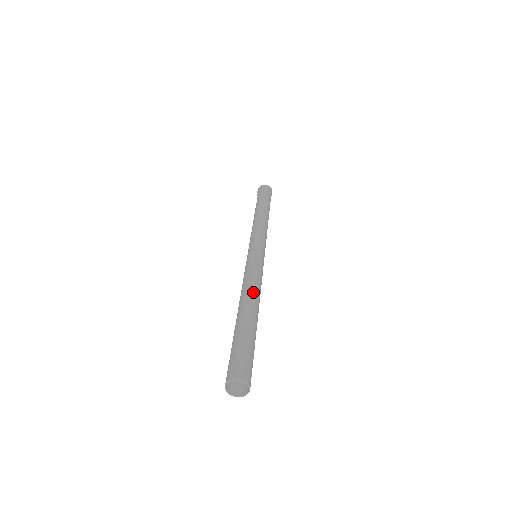
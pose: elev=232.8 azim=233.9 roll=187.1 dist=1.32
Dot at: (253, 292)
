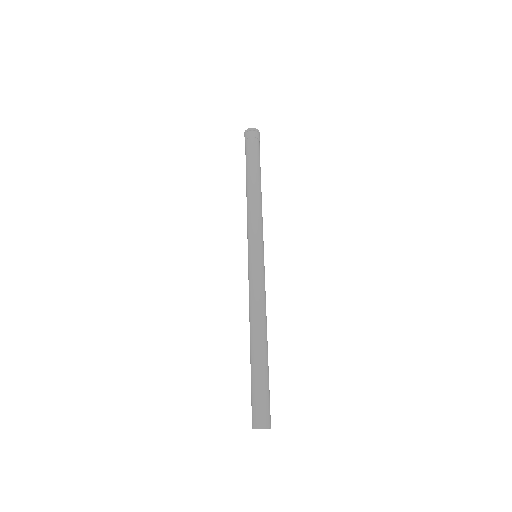
Dot at: occluded
